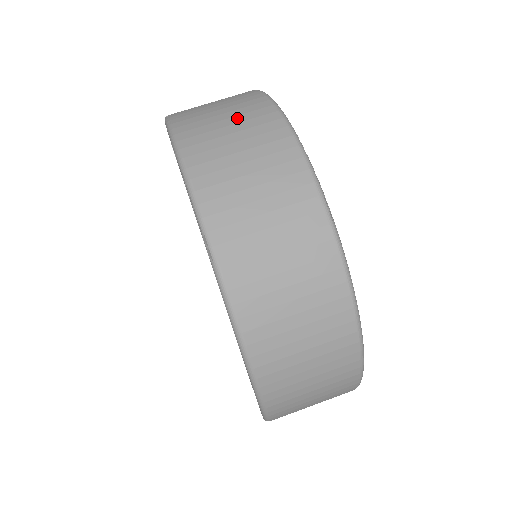
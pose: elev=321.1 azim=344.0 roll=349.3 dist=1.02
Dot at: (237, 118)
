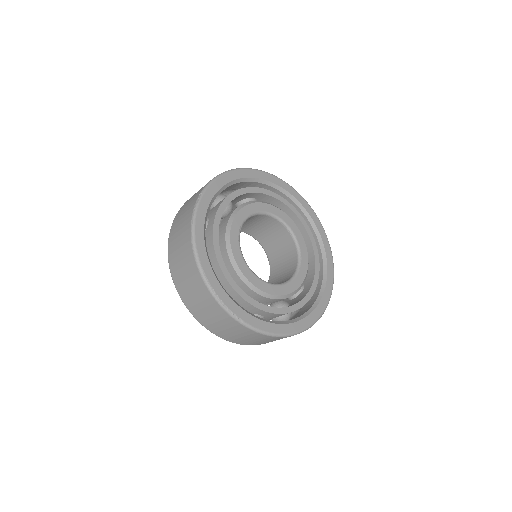
Dot at: (188, 274)
